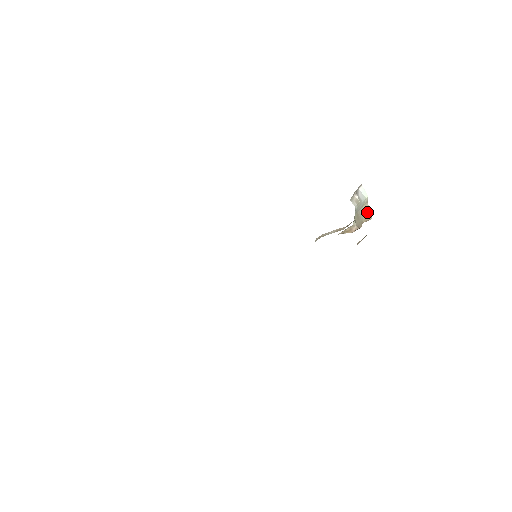
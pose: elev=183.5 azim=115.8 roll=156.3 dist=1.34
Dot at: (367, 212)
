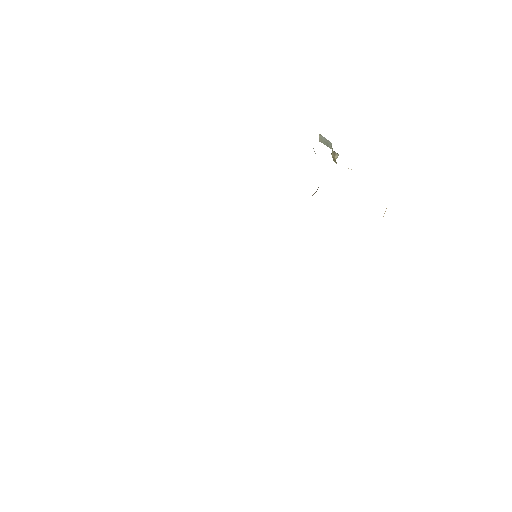
Dot at: occluded
